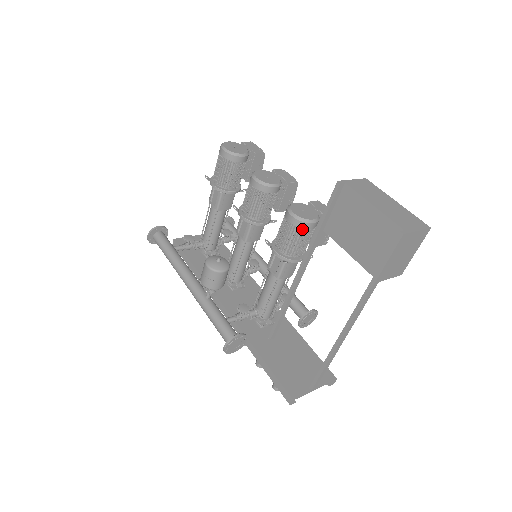
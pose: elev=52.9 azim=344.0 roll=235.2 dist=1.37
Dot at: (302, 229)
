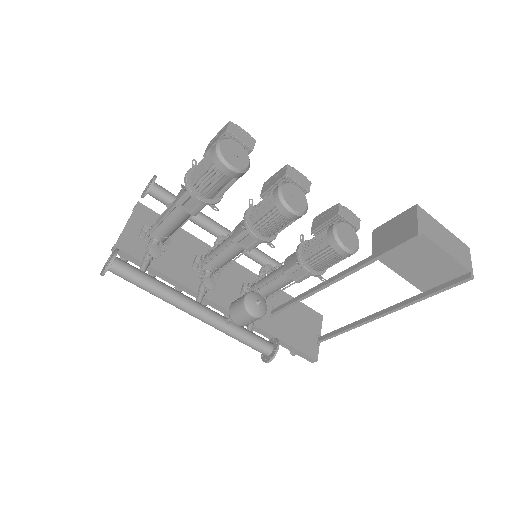
Dot at: occluded
